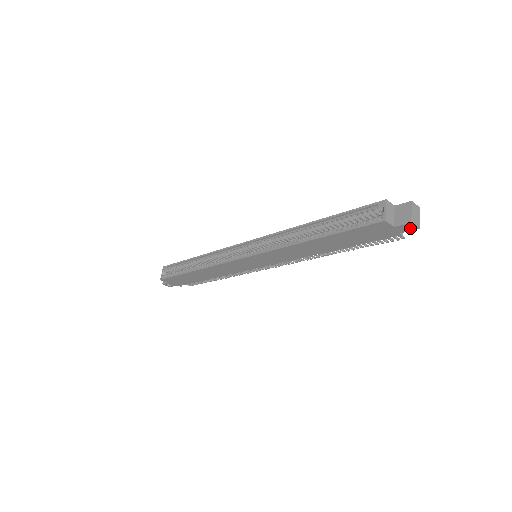
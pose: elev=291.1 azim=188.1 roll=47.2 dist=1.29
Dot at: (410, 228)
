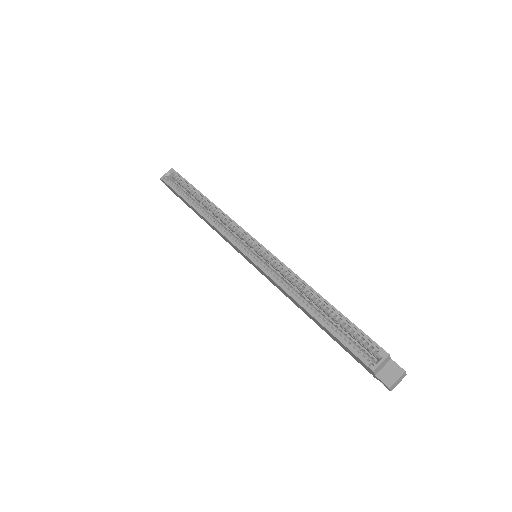
Dot at: (385, 385)
